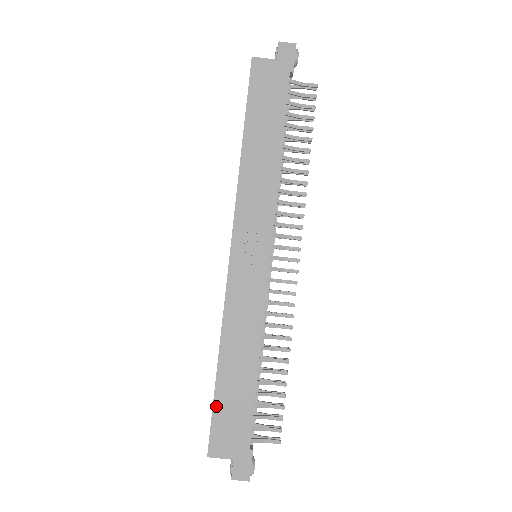
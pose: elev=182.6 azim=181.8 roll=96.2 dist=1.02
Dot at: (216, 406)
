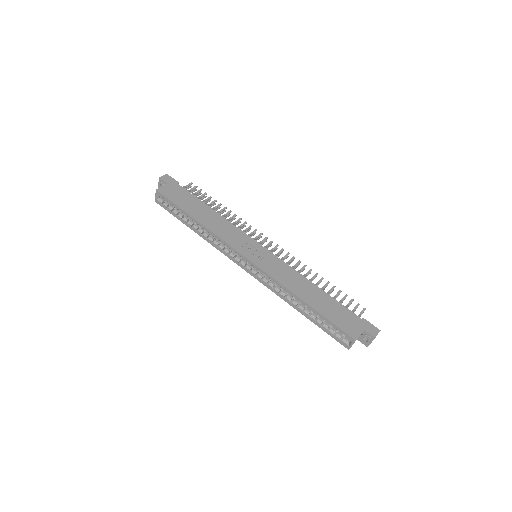
Dot at: (328, 318)
